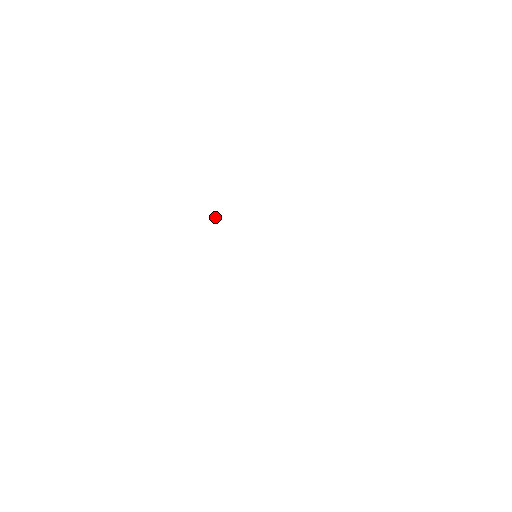
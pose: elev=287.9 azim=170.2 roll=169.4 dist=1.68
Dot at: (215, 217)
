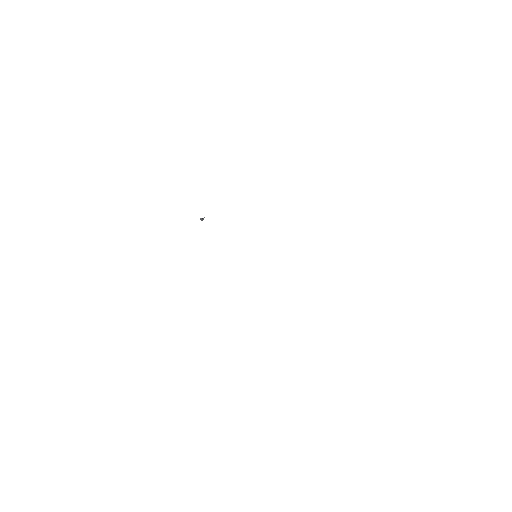
Dot at: (201, 218)
